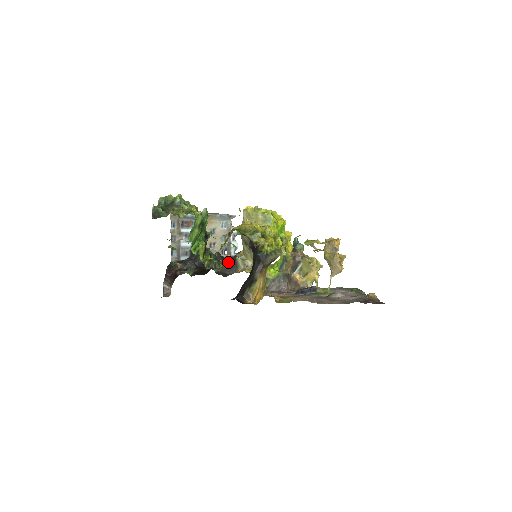
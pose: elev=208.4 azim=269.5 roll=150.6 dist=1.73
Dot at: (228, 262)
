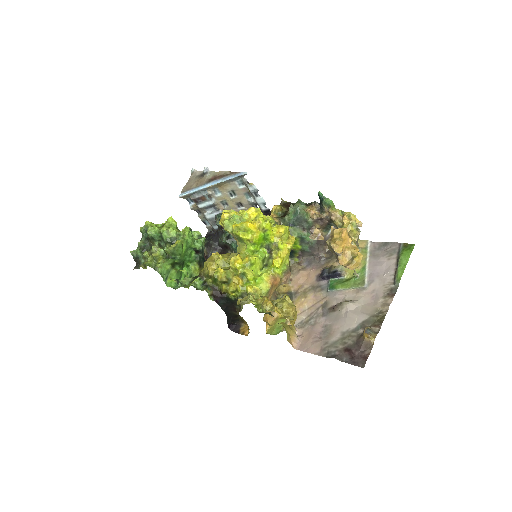
Dot at: occluded
